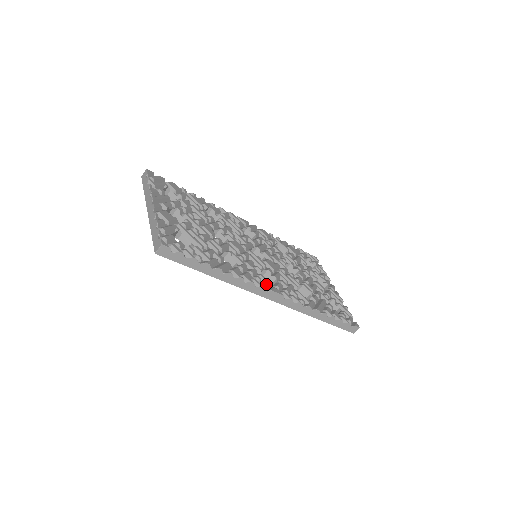
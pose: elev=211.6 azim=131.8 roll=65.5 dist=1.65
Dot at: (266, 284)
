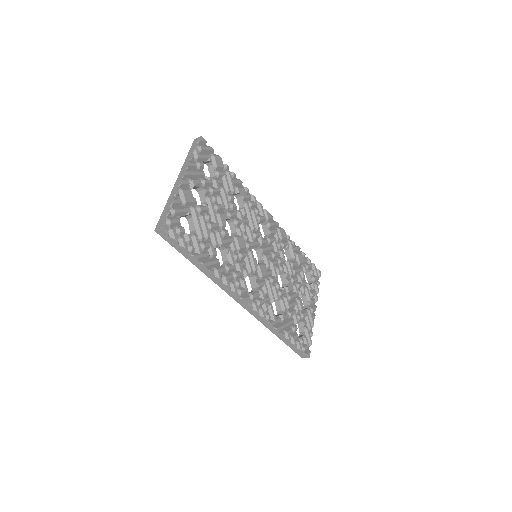
Dot at: (242, 291)
